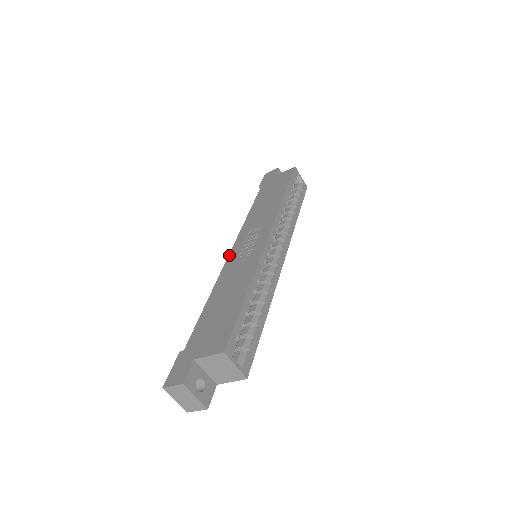
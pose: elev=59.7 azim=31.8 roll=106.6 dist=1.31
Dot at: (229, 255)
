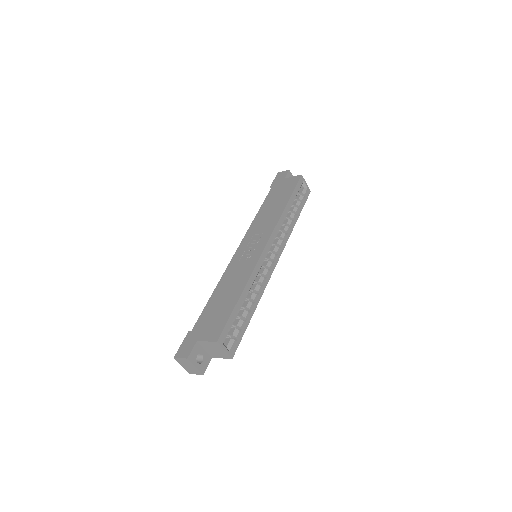
Dot at: (235, 253)
